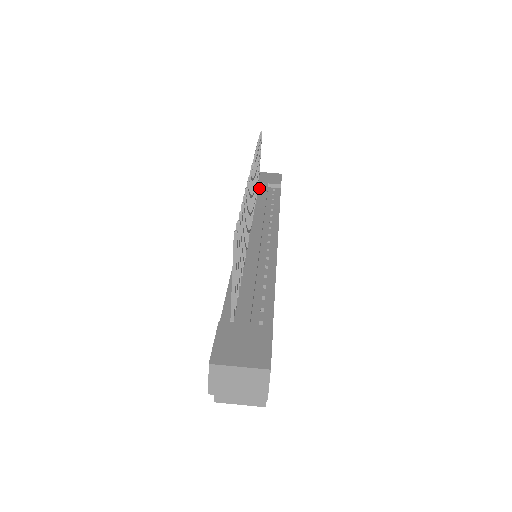
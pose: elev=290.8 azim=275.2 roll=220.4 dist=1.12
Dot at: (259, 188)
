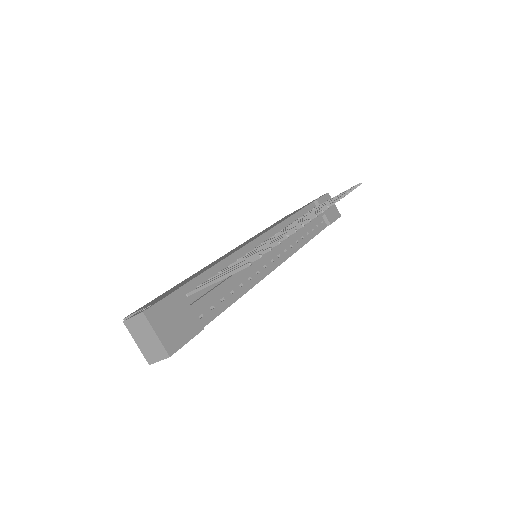
Dot at: occluded
